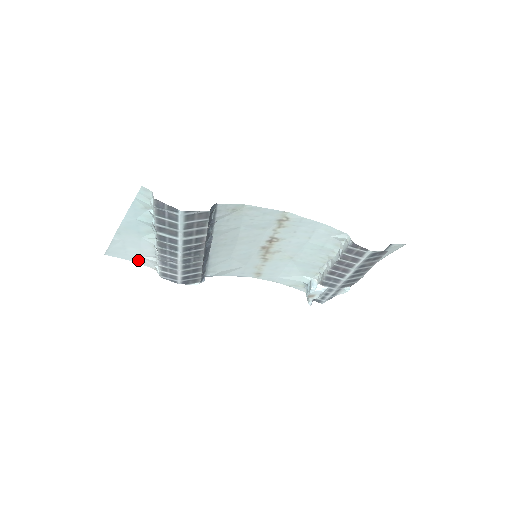
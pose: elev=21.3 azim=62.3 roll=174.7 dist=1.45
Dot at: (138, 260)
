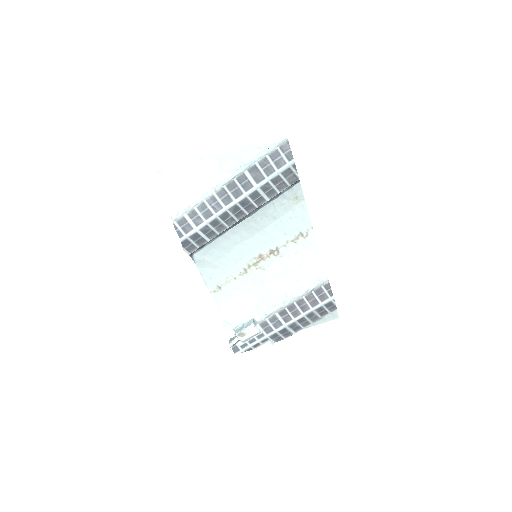
Dot at: (171, 196)
